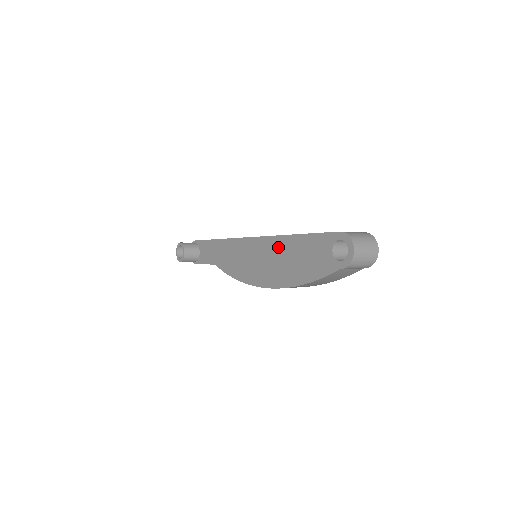
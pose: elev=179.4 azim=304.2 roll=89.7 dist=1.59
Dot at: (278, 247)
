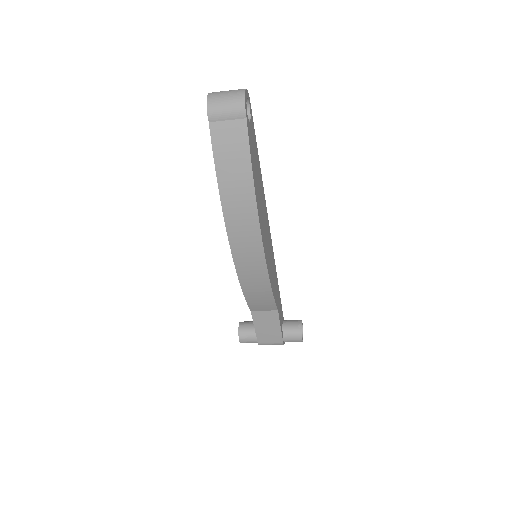
Dot at: occluded
